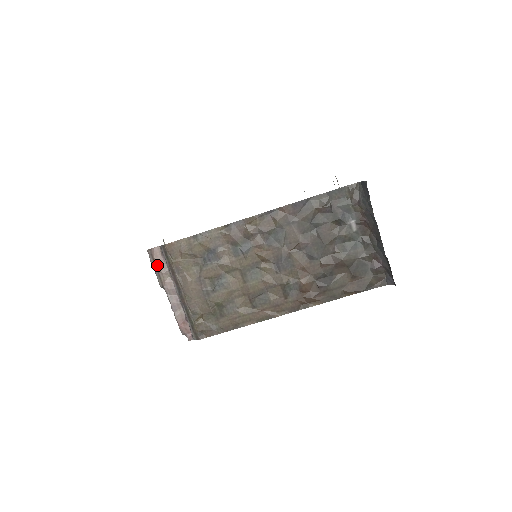
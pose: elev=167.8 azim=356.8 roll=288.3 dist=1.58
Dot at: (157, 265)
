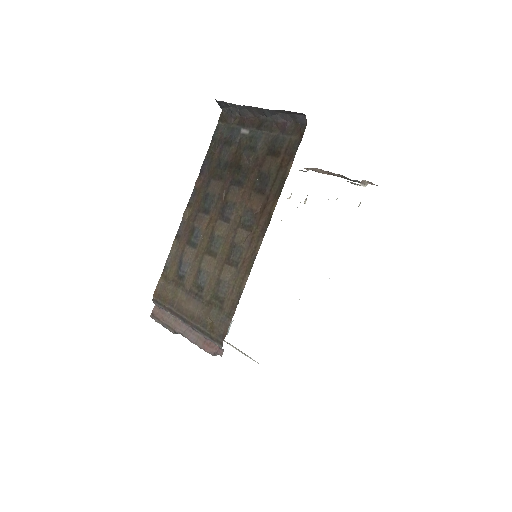
Dot at: (161, 320)
